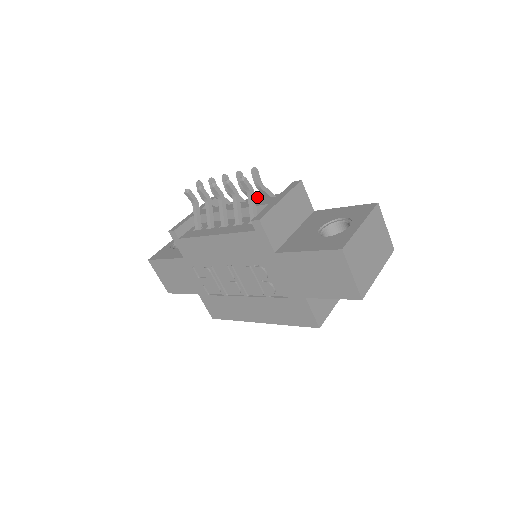
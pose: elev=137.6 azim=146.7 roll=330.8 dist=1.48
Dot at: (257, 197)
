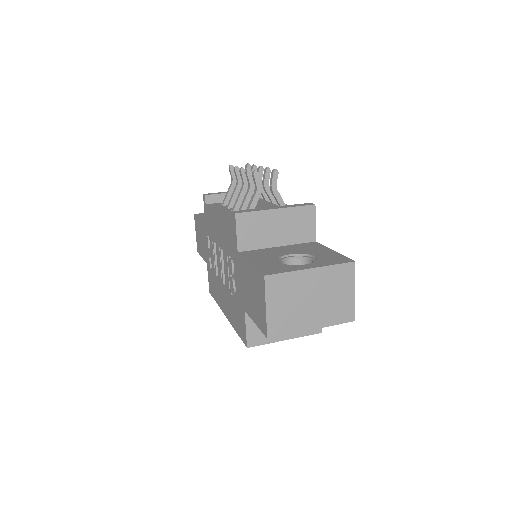
Dot at: occluded
